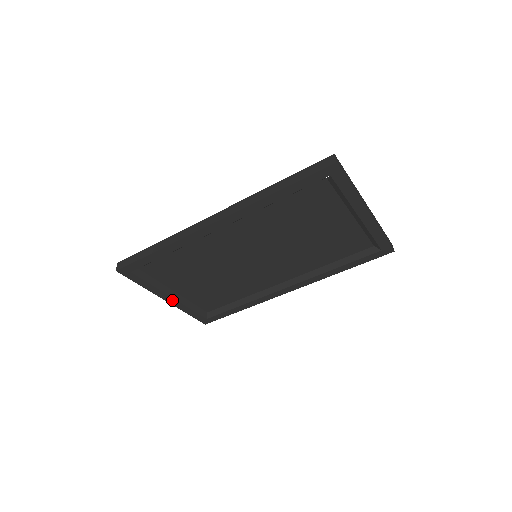
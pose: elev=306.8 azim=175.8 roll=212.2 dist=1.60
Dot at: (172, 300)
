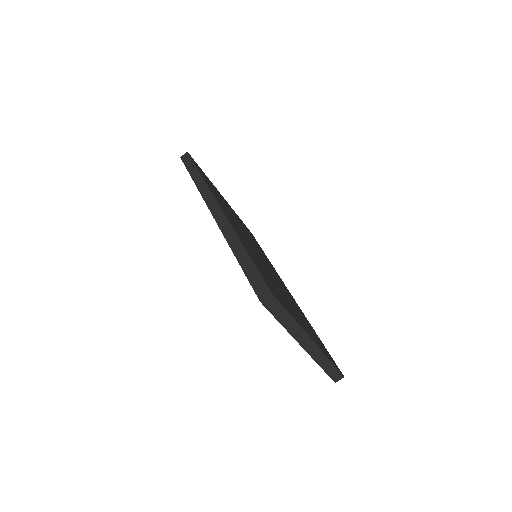
Dot at: occluded
